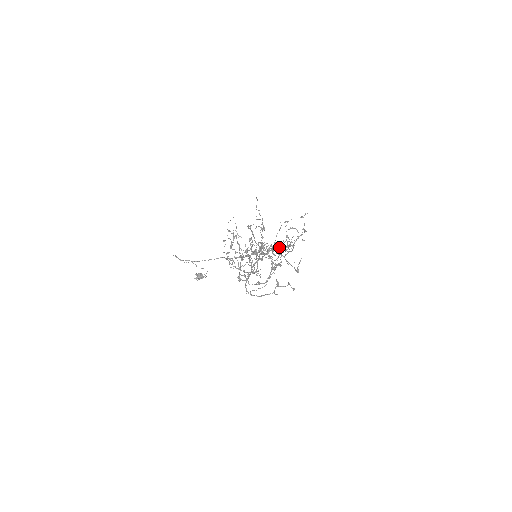
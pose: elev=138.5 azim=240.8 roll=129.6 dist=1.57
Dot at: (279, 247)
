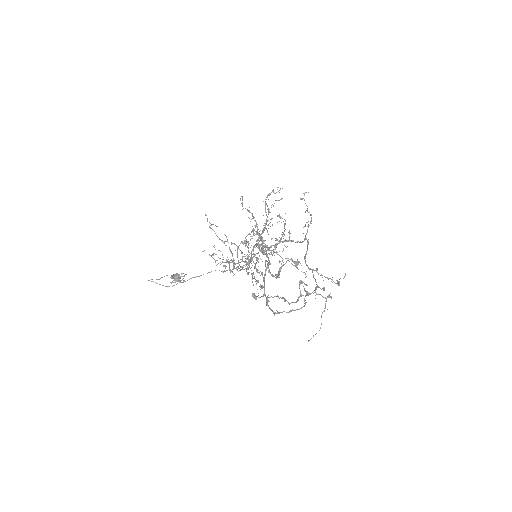
Dot at: (279, 237)
